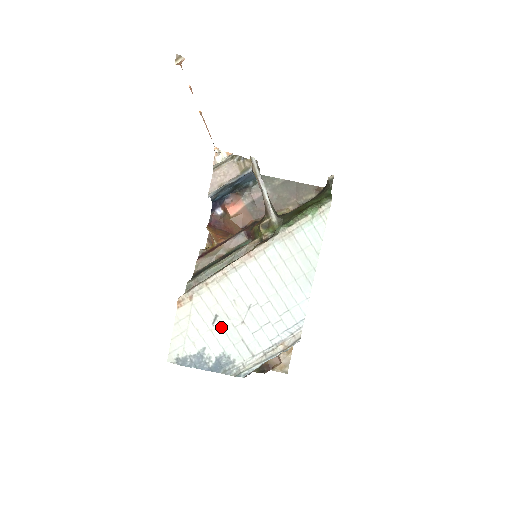
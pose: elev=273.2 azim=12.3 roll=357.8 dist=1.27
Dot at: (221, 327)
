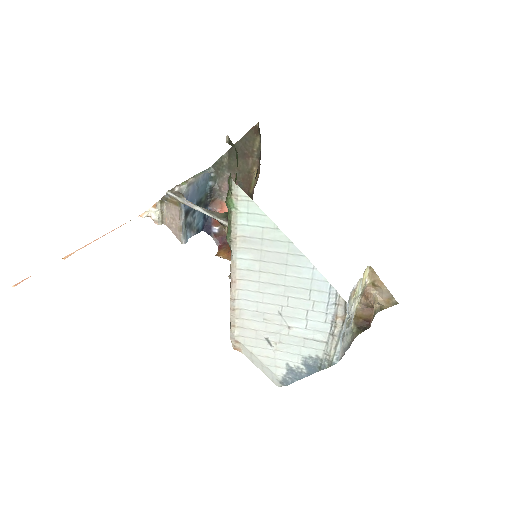
Dot at: (279, 343)
